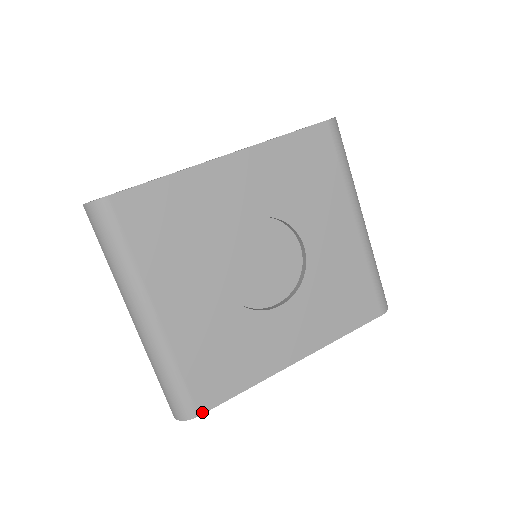
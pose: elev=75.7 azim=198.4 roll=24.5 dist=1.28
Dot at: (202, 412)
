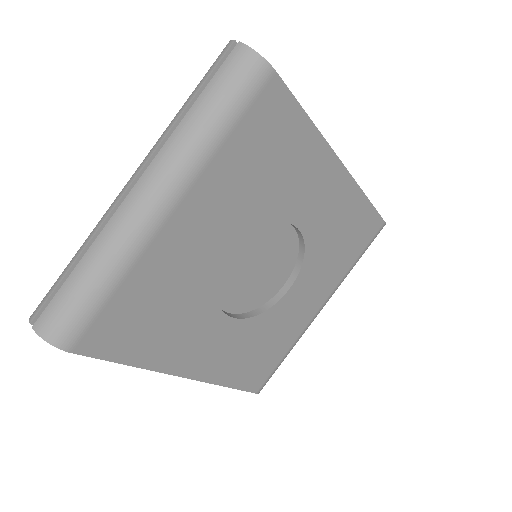
Dot at: (77, 351)
